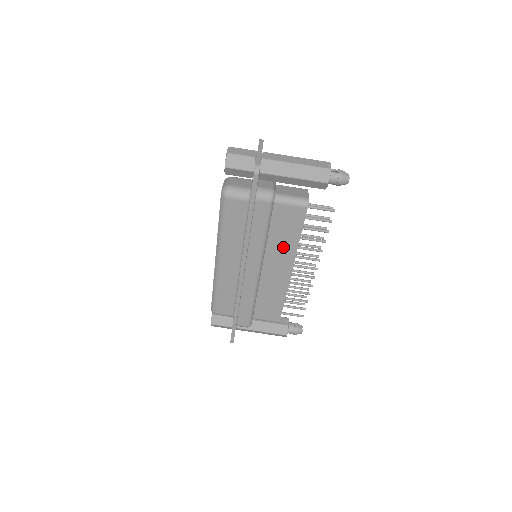
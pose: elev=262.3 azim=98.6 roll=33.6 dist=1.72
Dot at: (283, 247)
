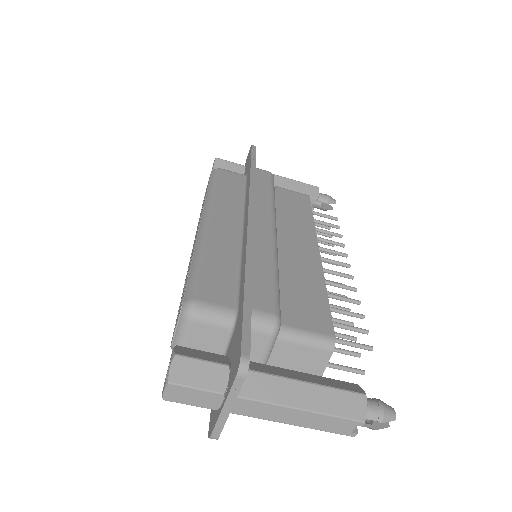
Dot at: occluded
